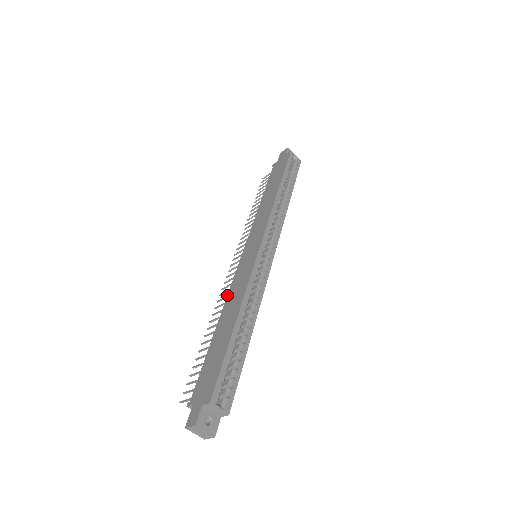
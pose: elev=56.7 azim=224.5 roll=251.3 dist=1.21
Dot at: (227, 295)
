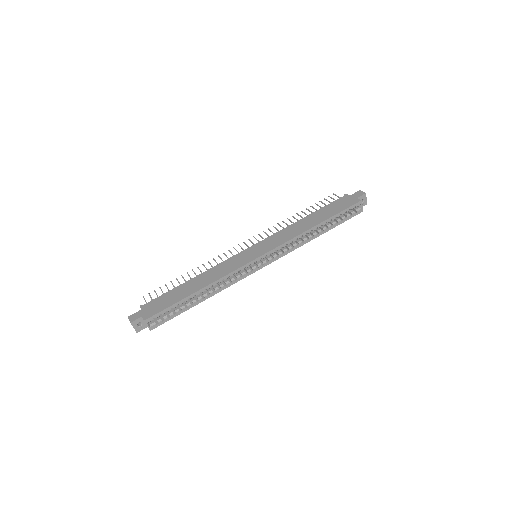
Dot at: (216, 265)
